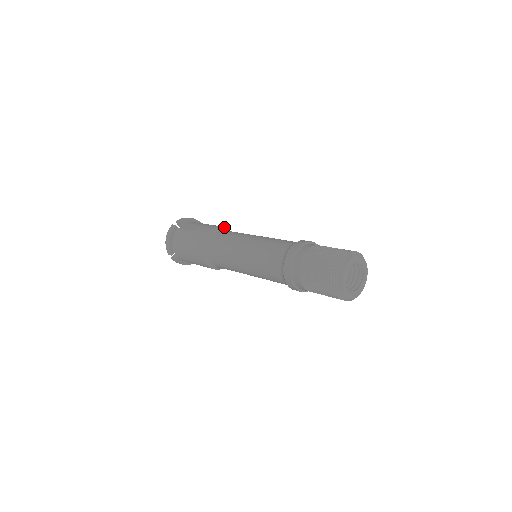
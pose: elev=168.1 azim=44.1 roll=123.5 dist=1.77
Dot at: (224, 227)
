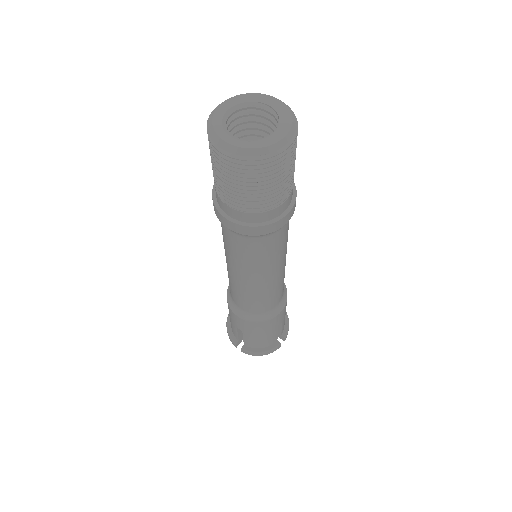
Dot at: occluded
